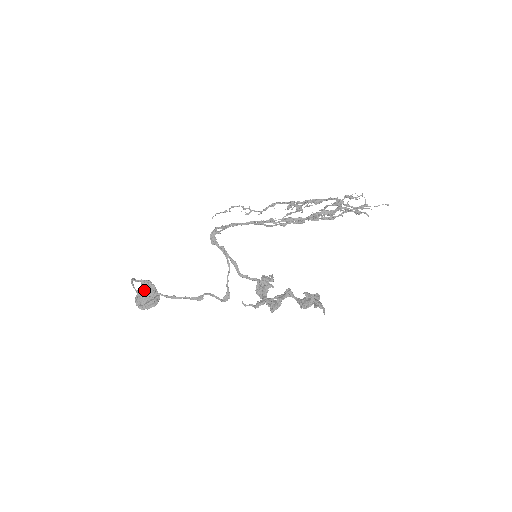
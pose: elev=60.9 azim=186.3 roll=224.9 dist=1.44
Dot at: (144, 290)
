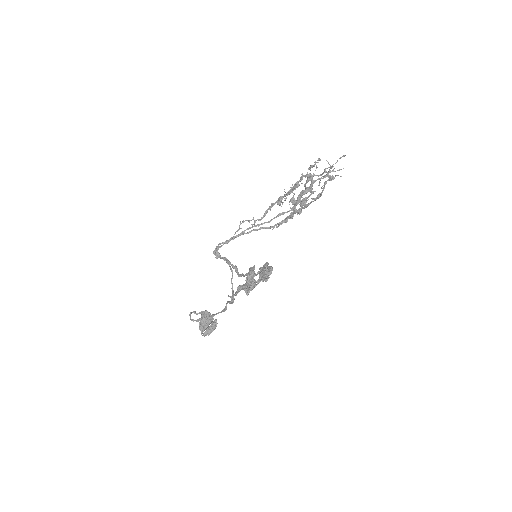
Dot at: (202, 319)
